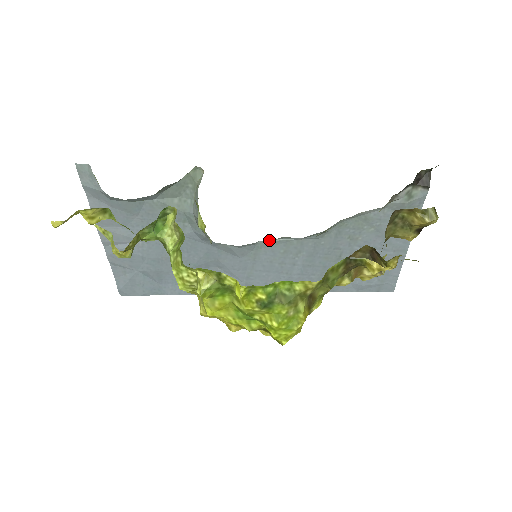
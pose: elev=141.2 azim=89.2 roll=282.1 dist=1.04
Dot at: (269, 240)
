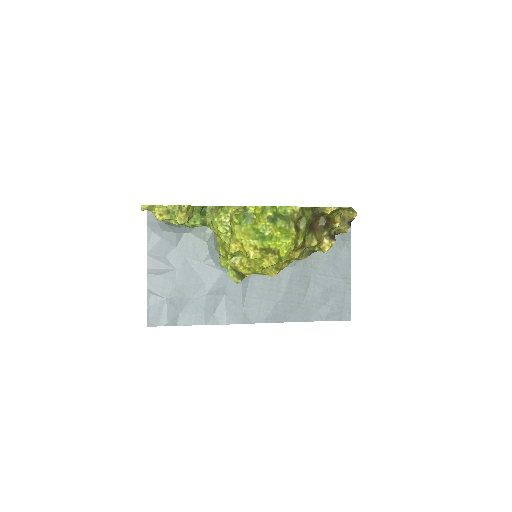
Dot at: occluded
